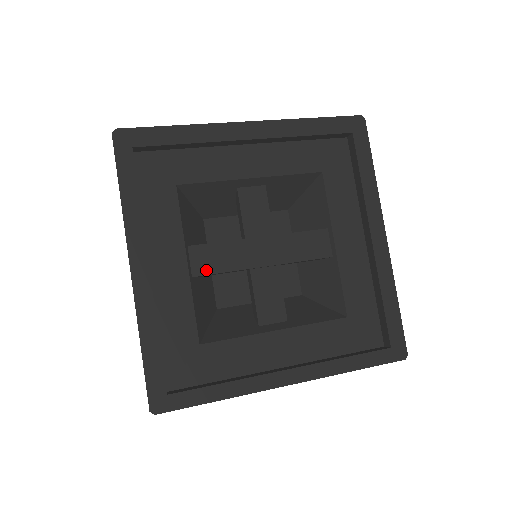
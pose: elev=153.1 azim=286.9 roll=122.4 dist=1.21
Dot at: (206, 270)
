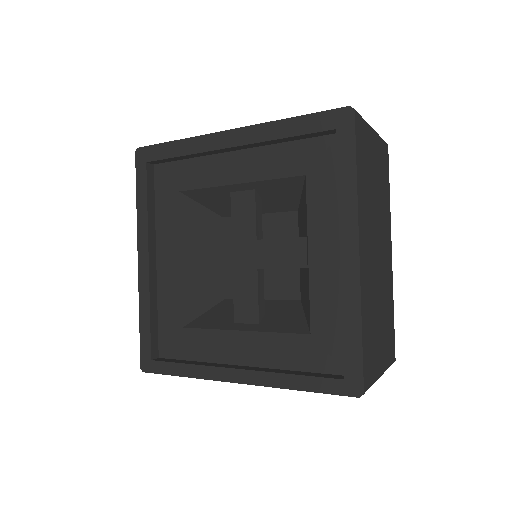
Dot at: (196, 266)
